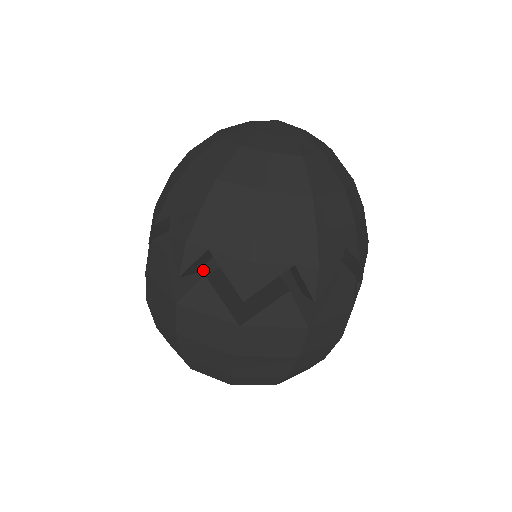
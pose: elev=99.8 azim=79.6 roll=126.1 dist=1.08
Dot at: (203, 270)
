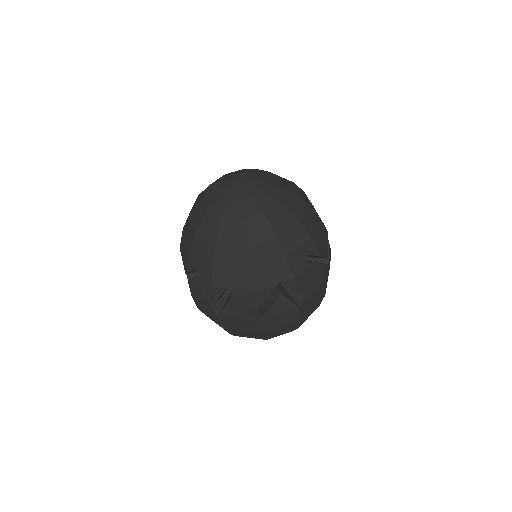
Dot at: occluded
